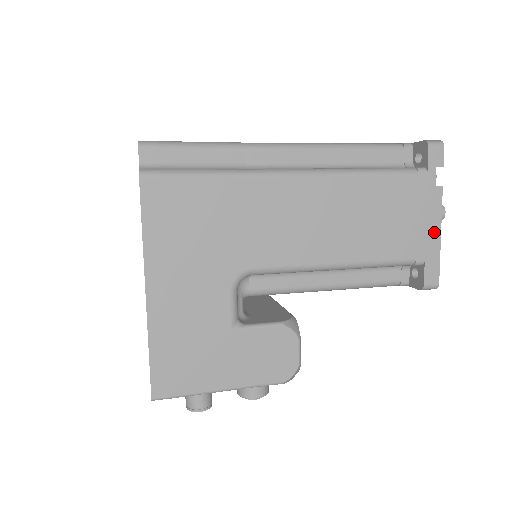
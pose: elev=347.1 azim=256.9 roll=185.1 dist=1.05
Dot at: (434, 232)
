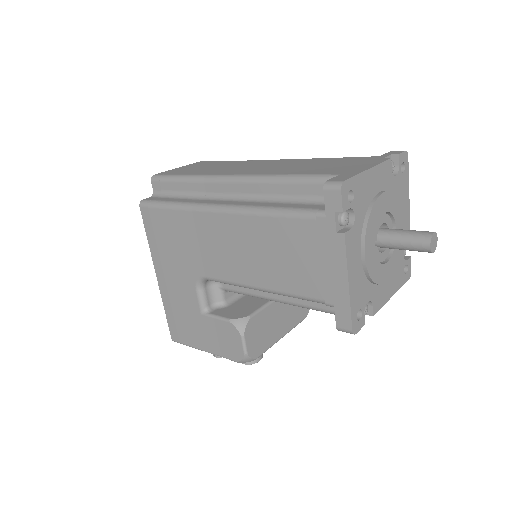
Dot at: (341, 279)
